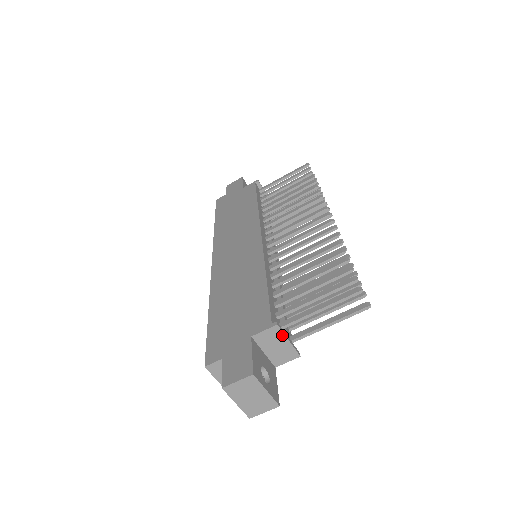
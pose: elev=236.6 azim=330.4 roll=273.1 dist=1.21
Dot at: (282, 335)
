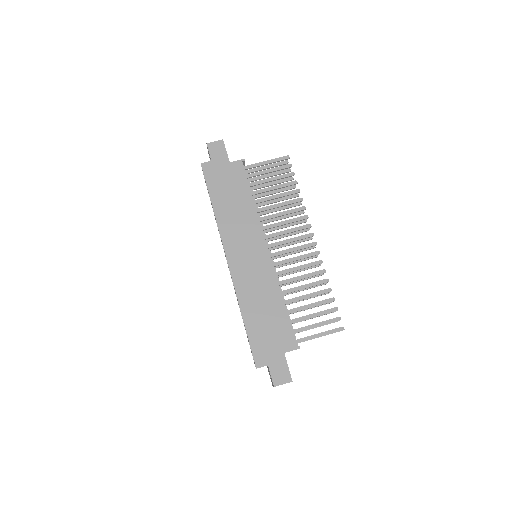
Dot at: occluded
